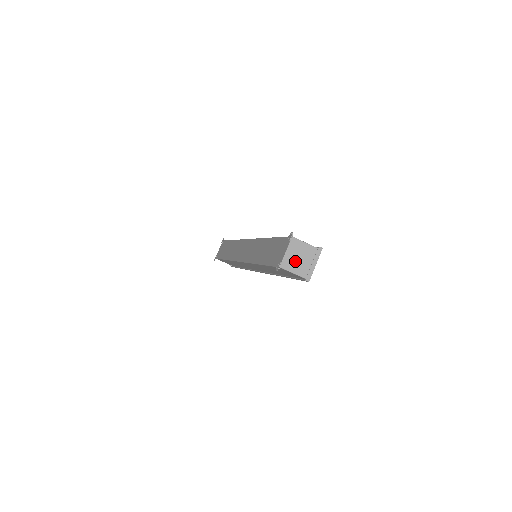
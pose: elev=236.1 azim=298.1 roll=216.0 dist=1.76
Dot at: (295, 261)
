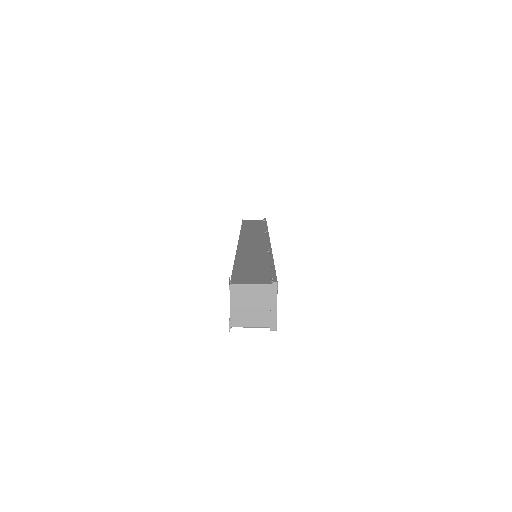
Dot at: (247, 312)
